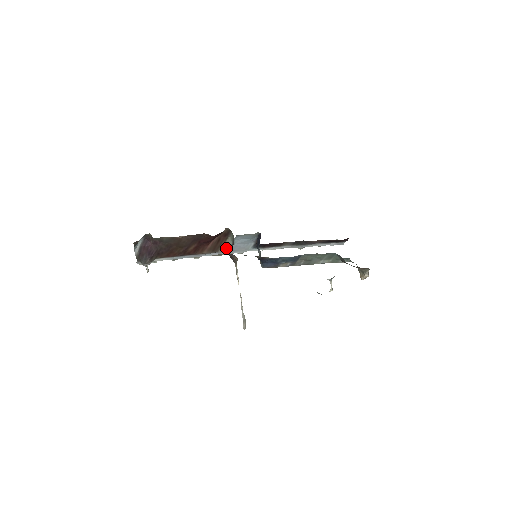
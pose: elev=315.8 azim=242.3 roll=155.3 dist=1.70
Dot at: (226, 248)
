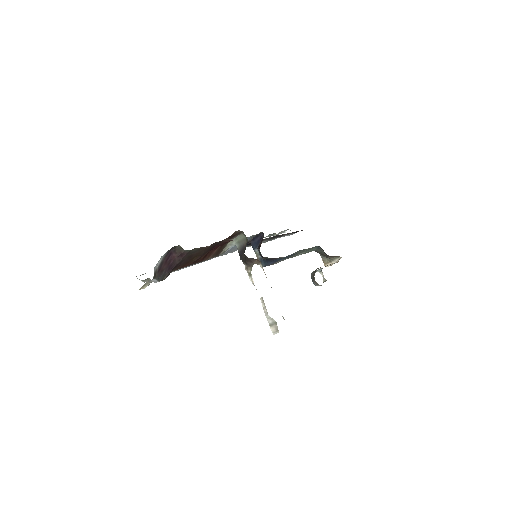
Dot at: (226, 251)
